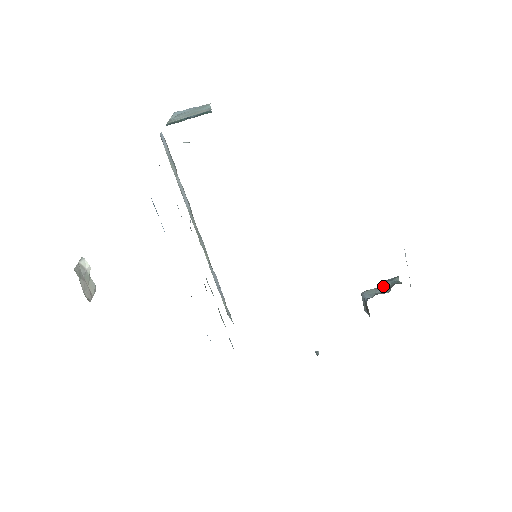
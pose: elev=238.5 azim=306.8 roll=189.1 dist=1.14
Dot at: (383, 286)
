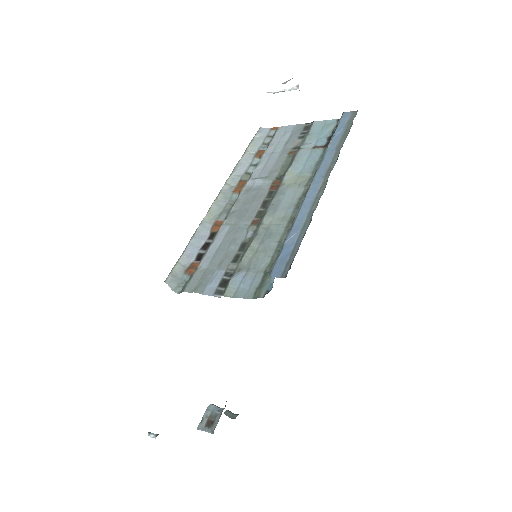
Dot at: (225, 413)
